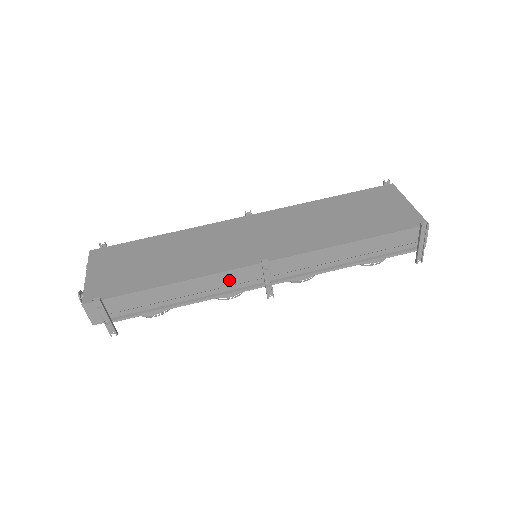
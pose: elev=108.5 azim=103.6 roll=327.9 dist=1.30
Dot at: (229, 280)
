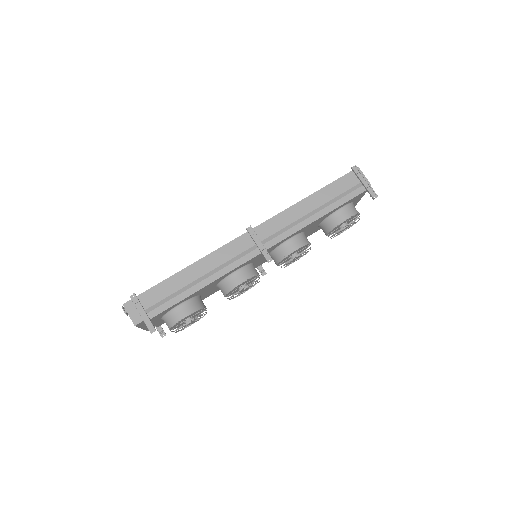
Dot at: (229, 254)
